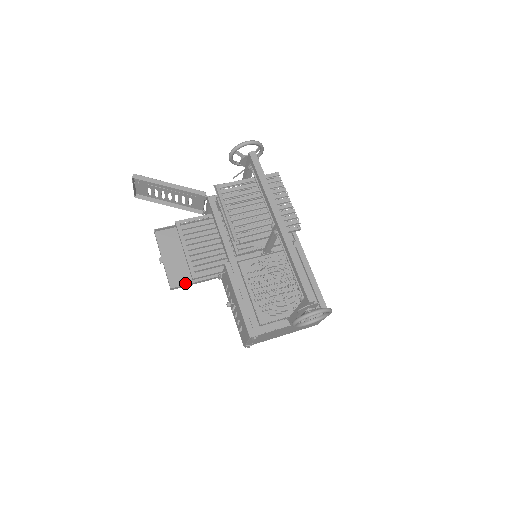
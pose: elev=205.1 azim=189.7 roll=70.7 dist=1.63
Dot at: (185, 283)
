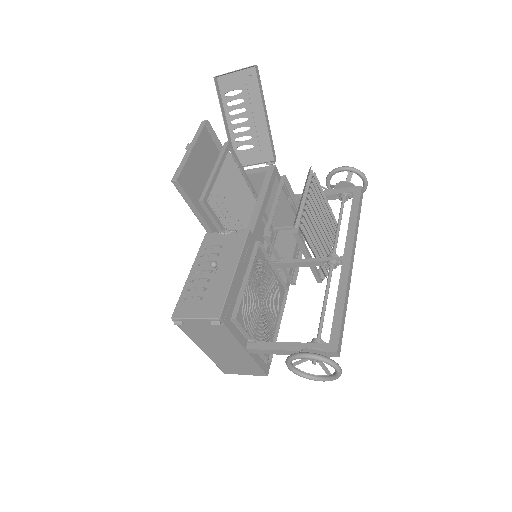
Dot at: (185, 194)
